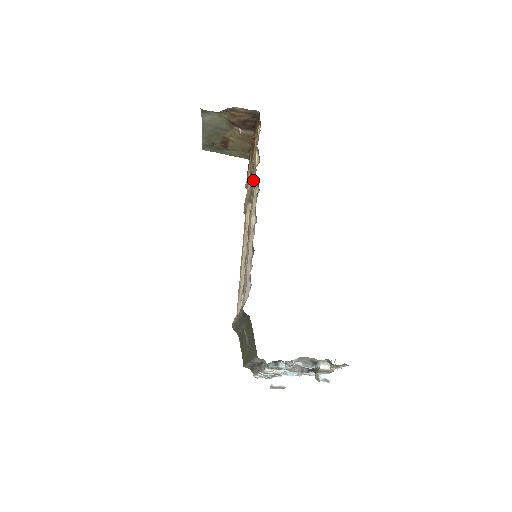
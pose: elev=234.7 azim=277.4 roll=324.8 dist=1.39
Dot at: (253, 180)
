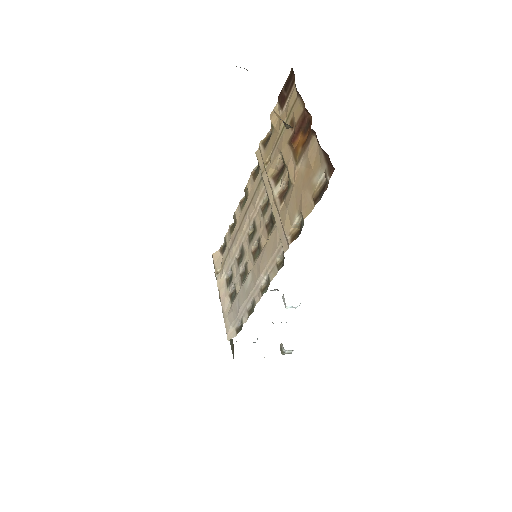
Dot at: (280, 232)
